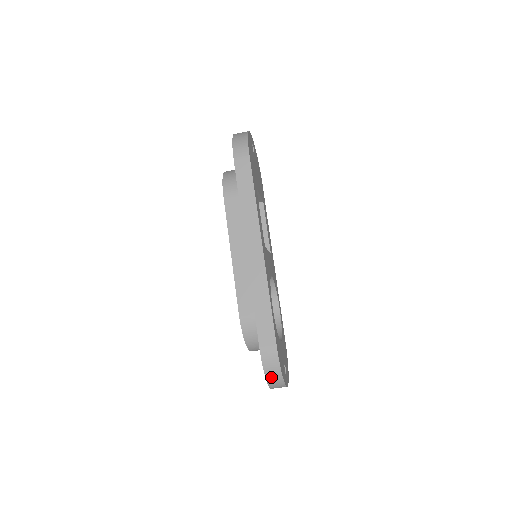
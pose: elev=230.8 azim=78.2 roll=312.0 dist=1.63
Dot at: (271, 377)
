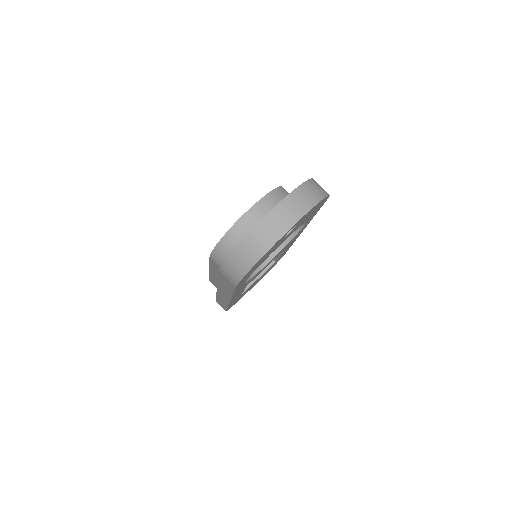
Dot at: (314, 185)
